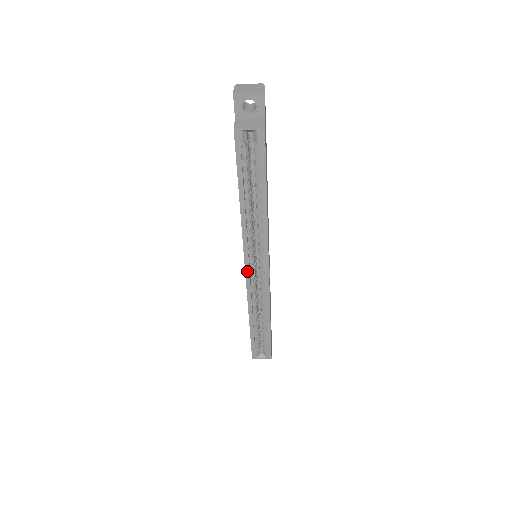
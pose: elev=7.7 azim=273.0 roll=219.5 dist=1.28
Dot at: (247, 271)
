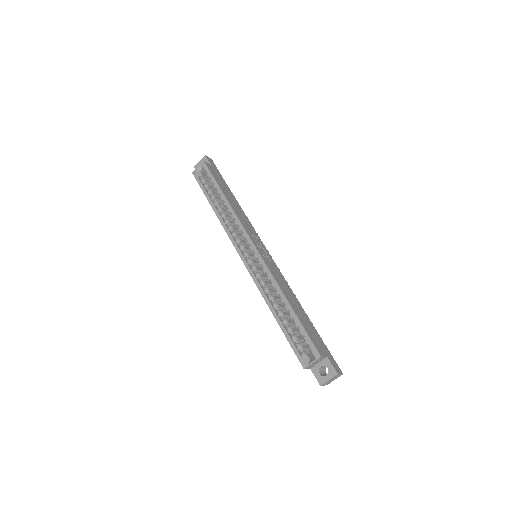
Dot at: (242, 258)
